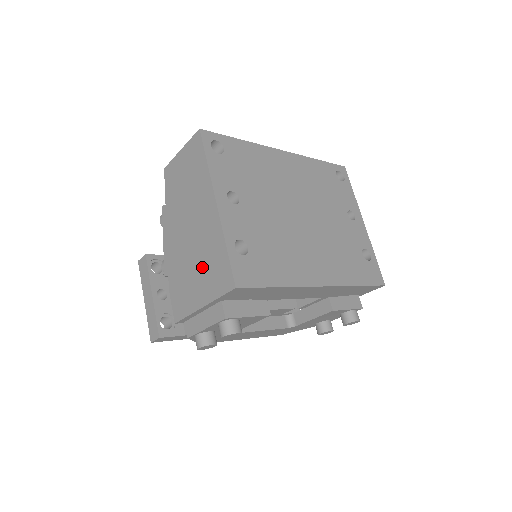
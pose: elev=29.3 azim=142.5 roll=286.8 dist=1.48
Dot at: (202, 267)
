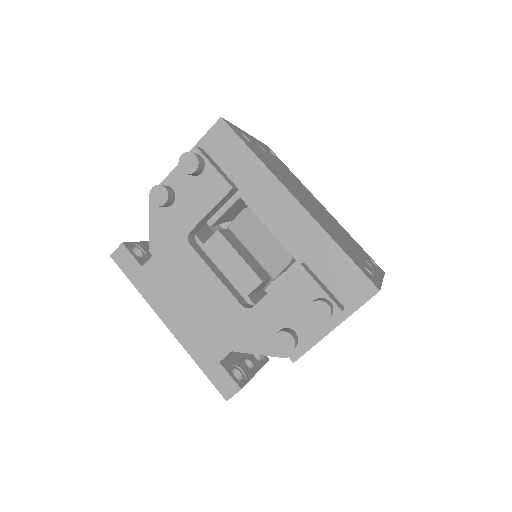
Dot at: occluded
